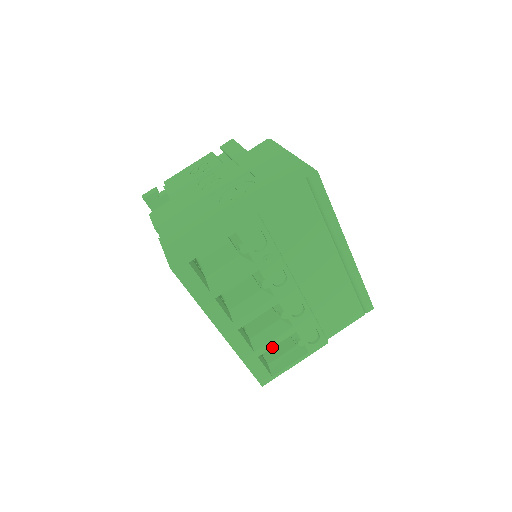
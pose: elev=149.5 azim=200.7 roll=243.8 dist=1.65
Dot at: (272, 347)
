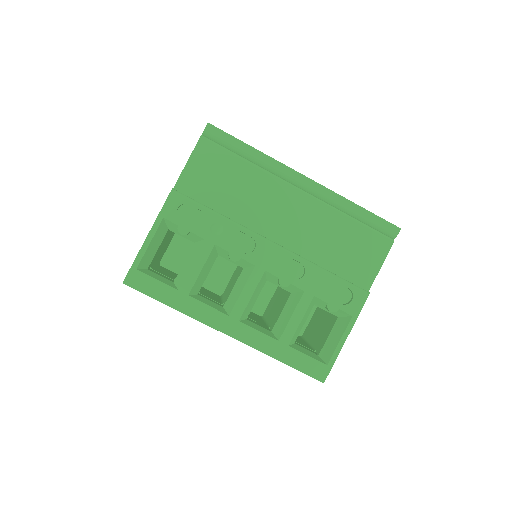
Dot at: (297, 327)
